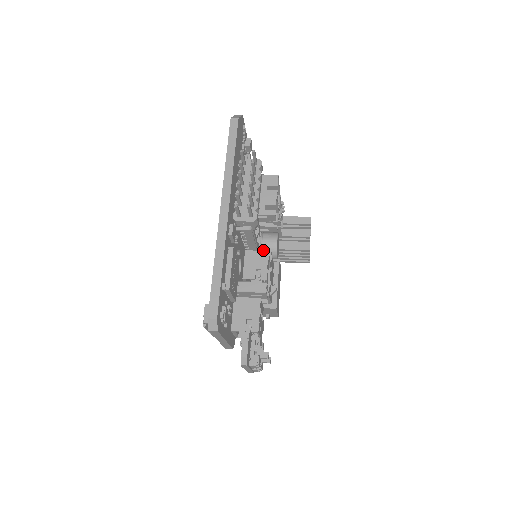
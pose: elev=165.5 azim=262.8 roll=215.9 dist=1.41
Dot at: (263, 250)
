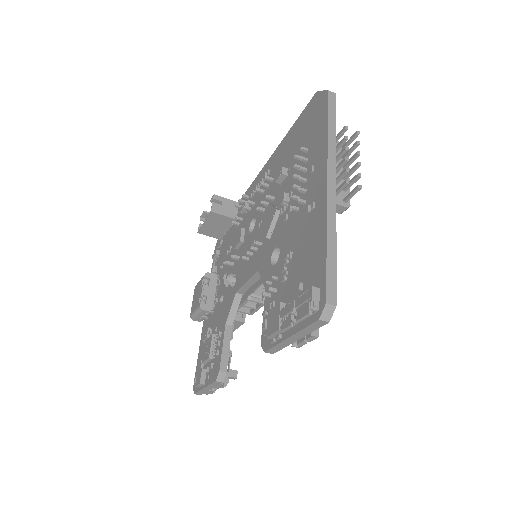
Dot at: occluded
